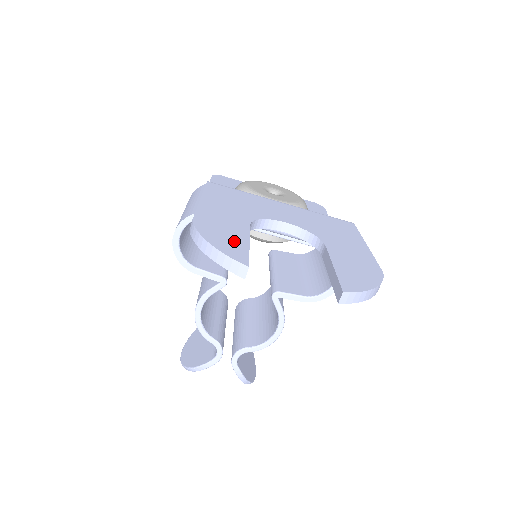
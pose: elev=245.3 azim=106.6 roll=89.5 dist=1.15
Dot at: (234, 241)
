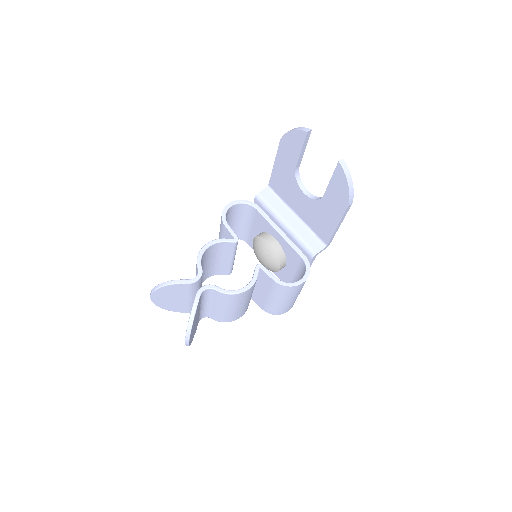
Dot at: occluded
